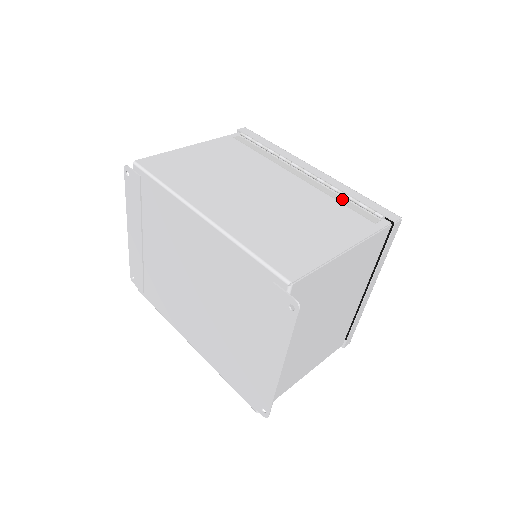
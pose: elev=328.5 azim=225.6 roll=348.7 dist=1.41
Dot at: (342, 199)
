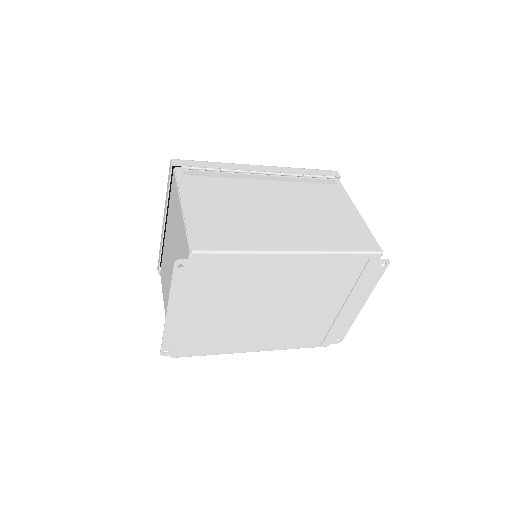
Dot at: (305, 179)
